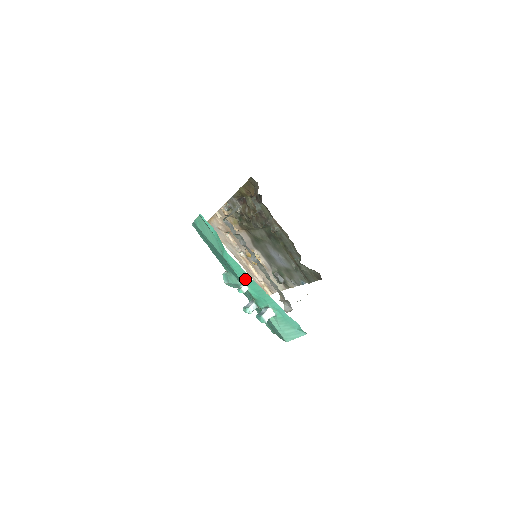
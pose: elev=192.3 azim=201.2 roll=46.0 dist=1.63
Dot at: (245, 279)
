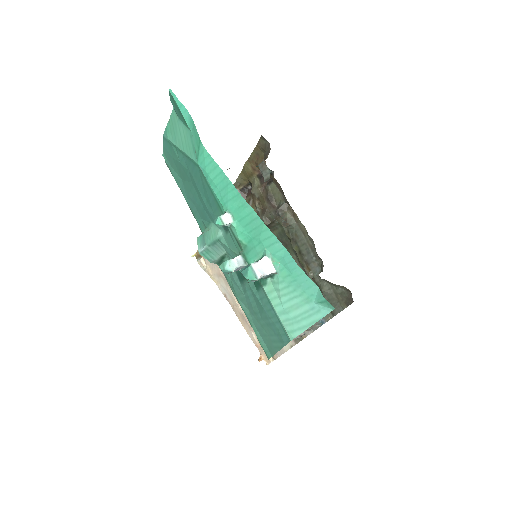
Dot at: (229, 199)
